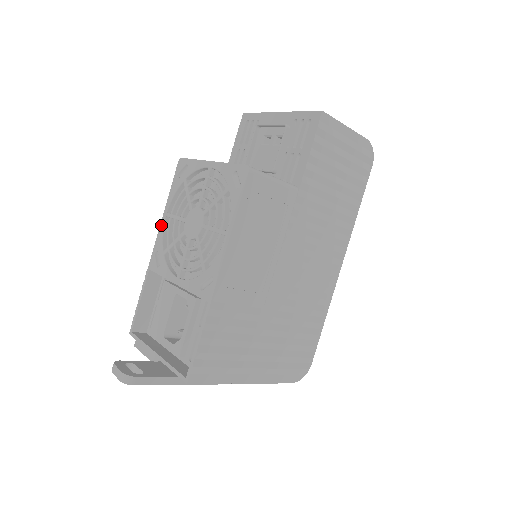
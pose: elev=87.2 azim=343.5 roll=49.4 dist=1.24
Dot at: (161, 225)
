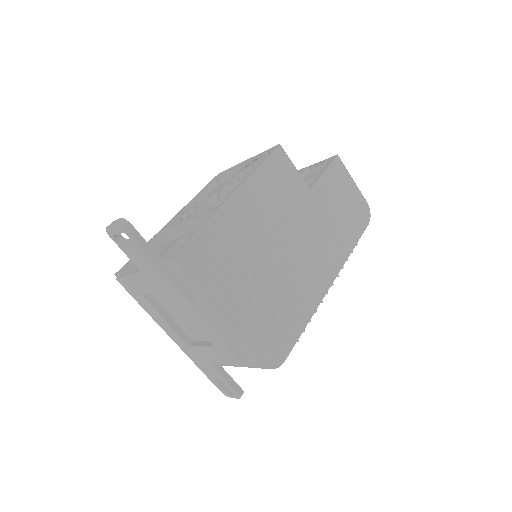
Dot at: (185, 206)
